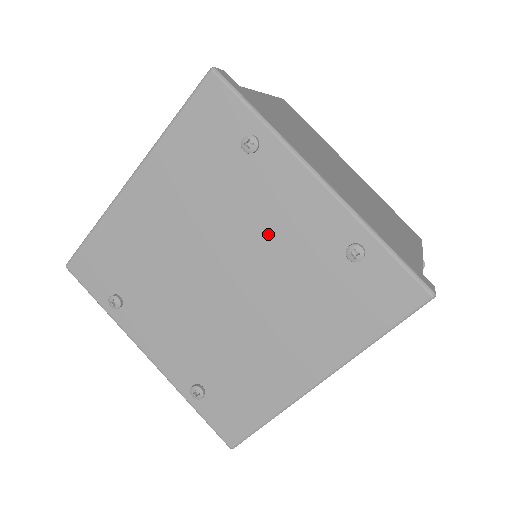
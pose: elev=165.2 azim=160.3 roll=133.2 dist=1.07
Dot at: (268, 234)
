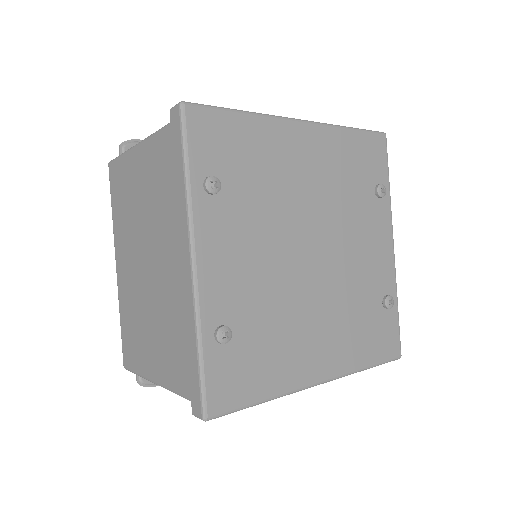
Dot at: (356, 249)
